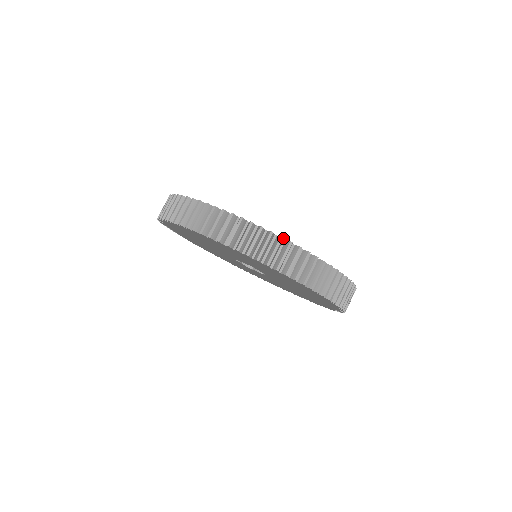
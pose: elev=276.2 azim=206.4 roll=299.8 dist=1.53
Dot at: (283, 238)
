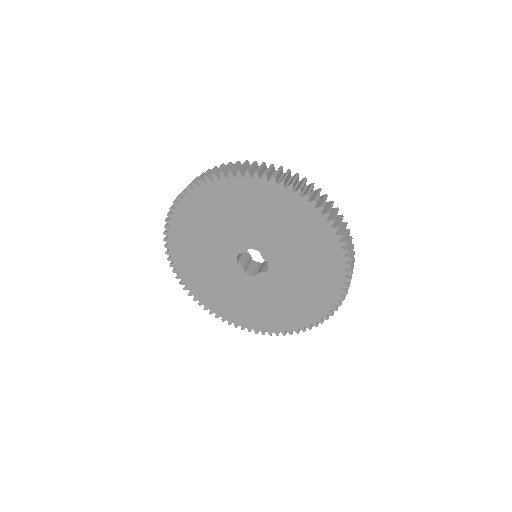
Dot at: occluded
